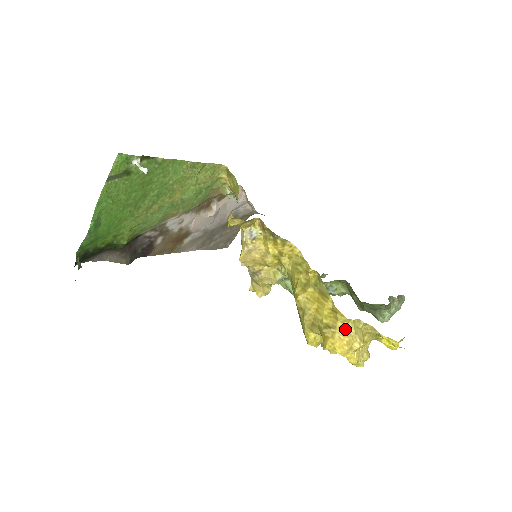
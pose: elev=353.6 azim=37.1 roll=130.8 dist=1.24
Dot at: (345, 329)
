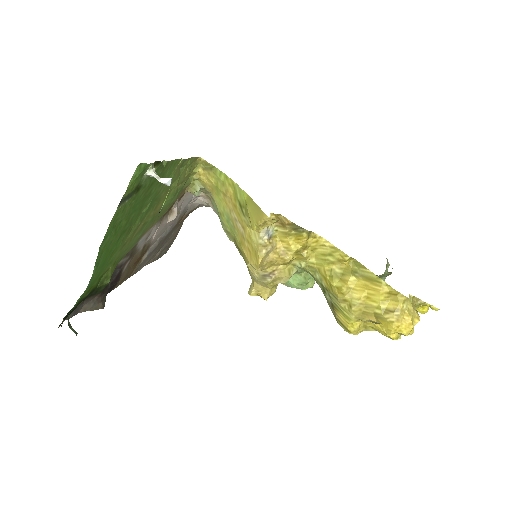
Dot at: (406, 309)
